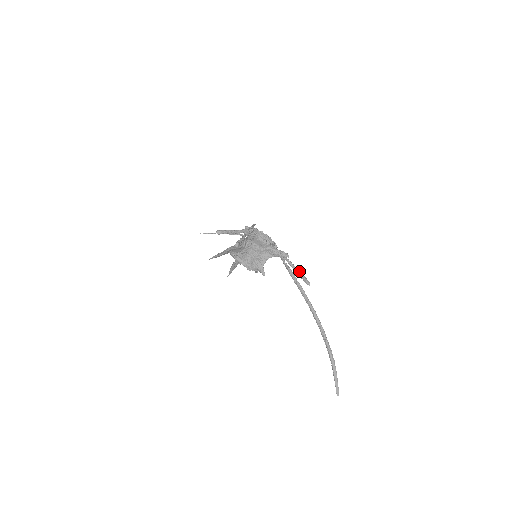
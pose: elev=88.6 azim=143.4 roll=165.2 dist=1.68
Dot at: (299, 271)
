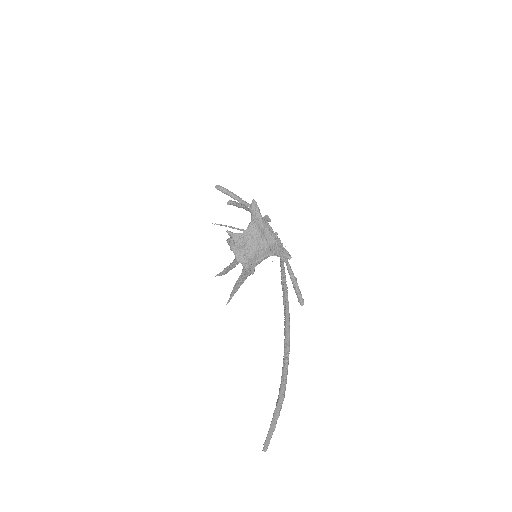
Dot at: (296, 281)
